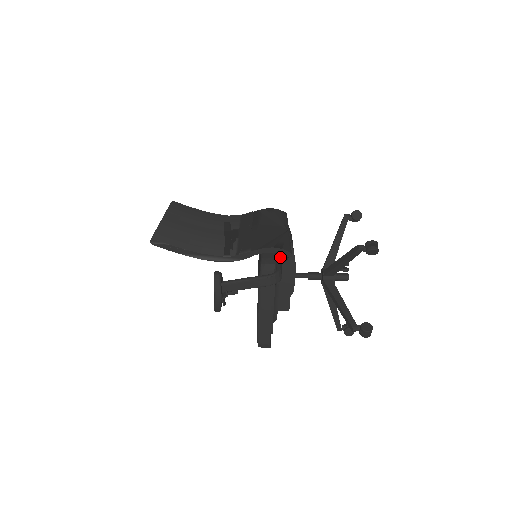
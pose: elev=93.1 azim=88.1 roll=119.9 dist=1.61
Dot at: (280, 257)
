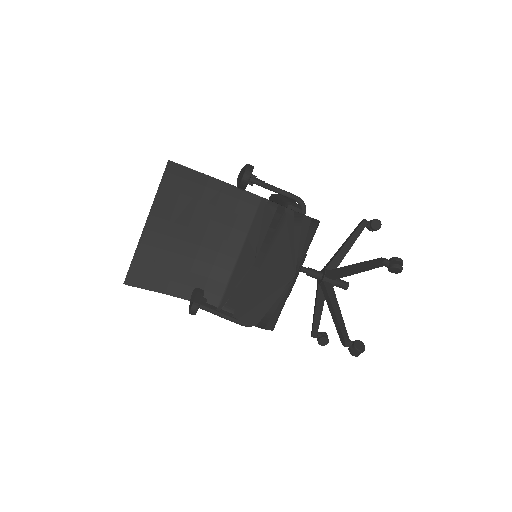
Dot at: occluded
